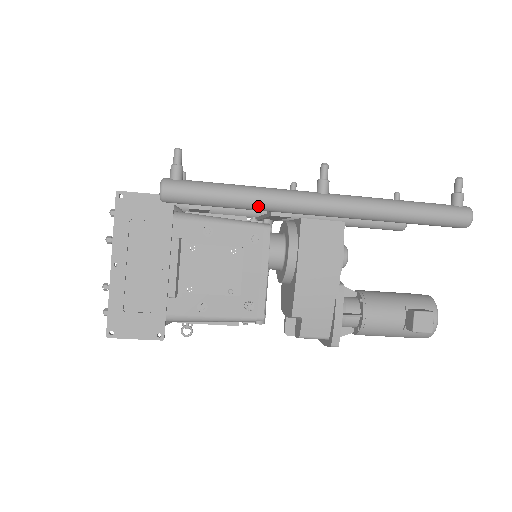
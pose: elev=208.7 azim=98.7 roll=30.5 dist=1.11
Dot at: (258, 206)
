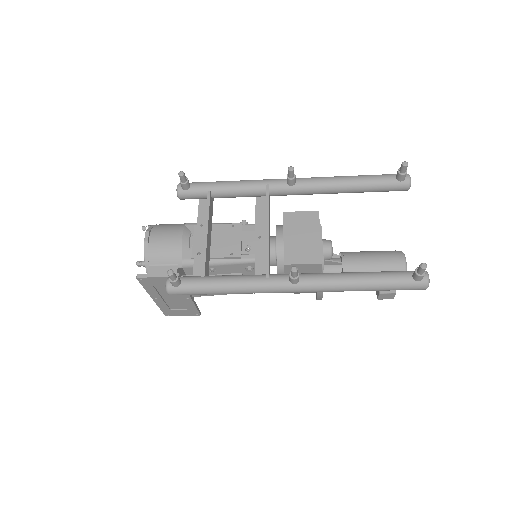
Dot at: (242, 293)
